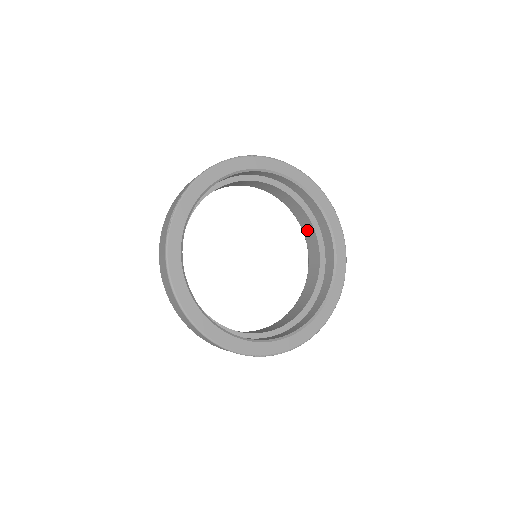
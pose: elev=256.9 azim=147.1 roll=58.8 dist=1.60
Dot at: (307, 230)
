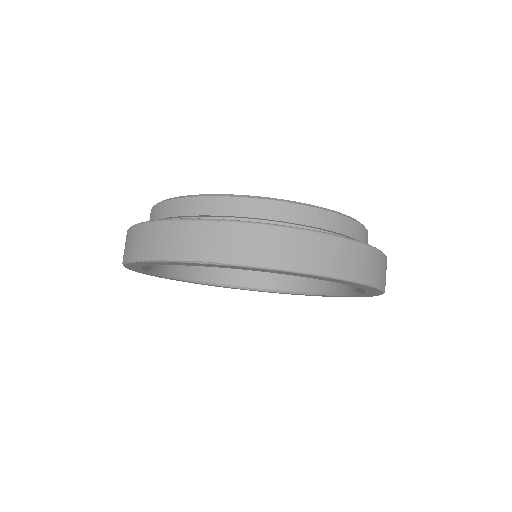
Dot at: occluded
